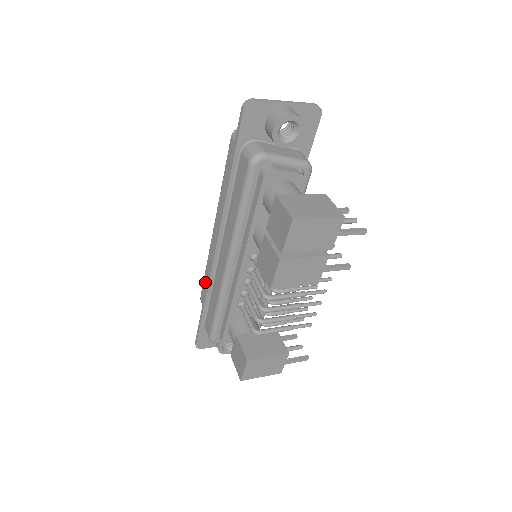
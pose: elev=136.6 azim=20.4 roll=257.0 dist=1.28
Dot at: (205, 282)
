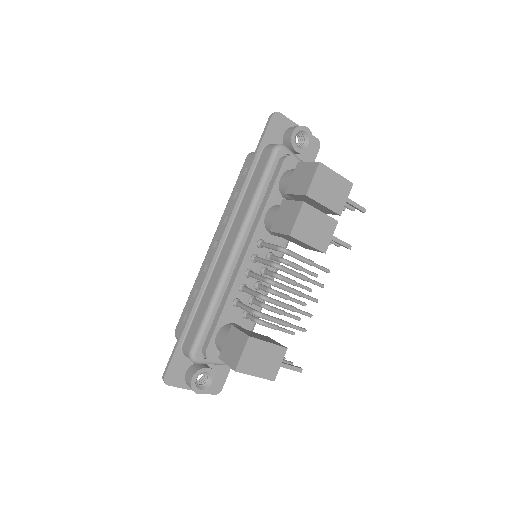
Dot at: (188, 304)
